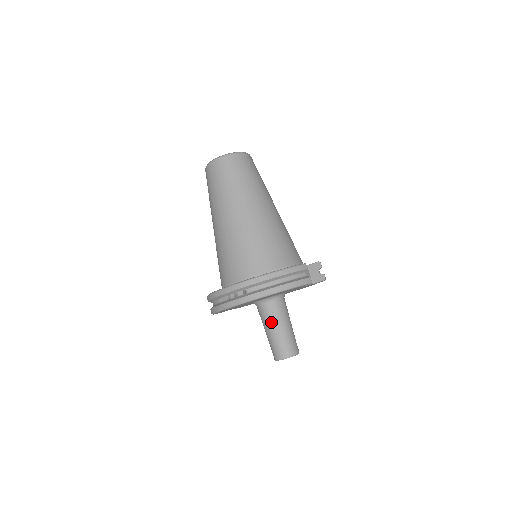
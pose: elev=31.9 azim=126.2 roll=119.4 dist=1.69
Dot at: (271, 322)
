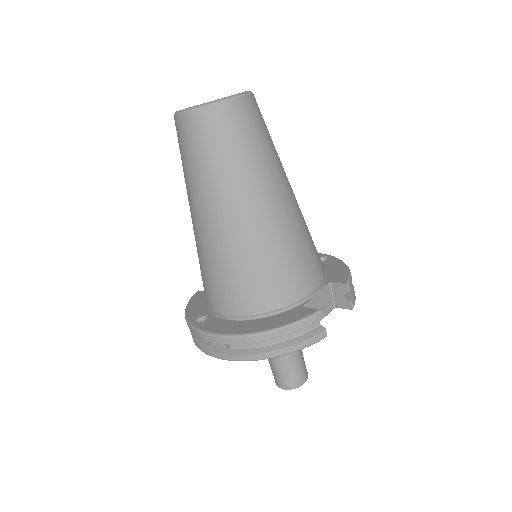
Dot at: occluded
